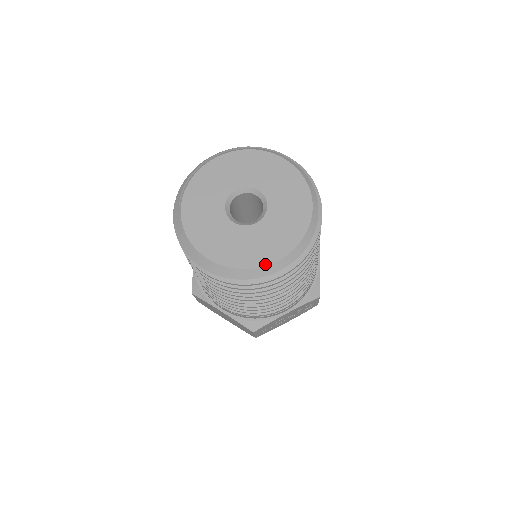
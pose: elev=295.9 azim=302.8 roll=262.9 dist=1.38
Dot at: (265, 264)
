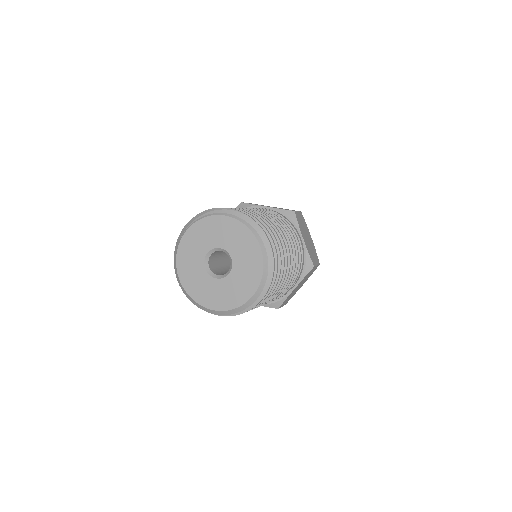
Dot at: (204, 306)
